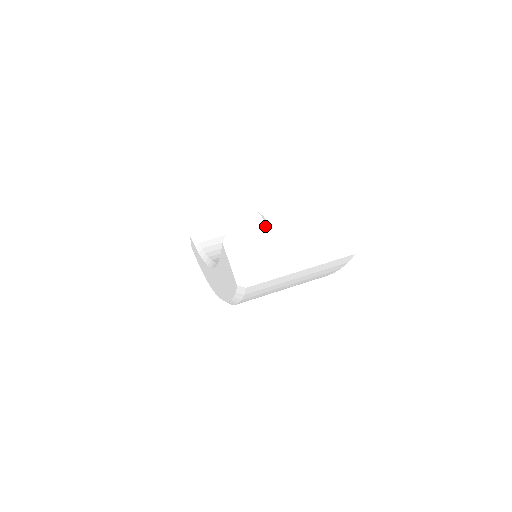
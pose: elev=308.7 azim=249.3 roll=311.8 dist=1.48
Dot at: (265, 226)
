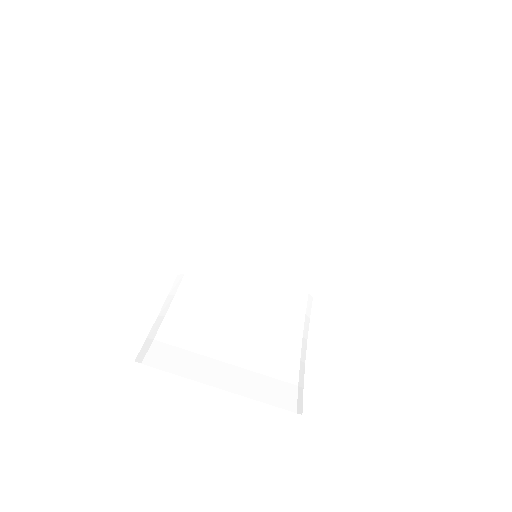
Dot at: (192, 384)
